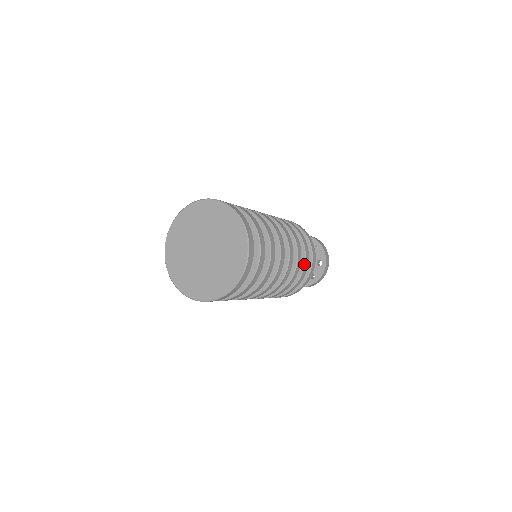
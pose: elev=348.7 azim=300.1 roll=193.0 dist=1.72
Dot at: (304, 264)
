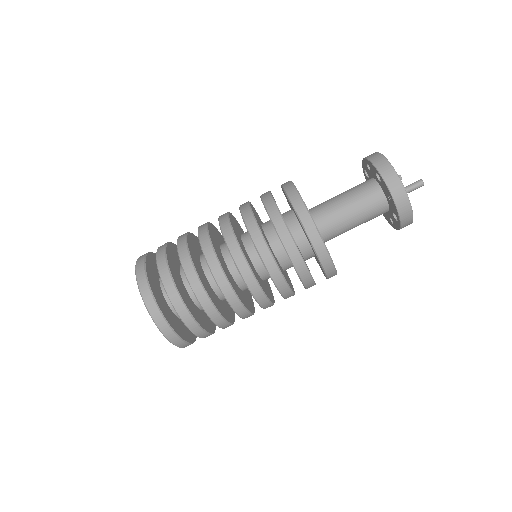
Dot at: (303, 285)
